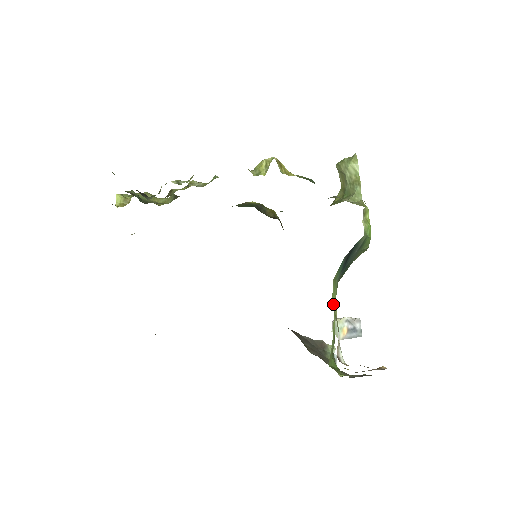
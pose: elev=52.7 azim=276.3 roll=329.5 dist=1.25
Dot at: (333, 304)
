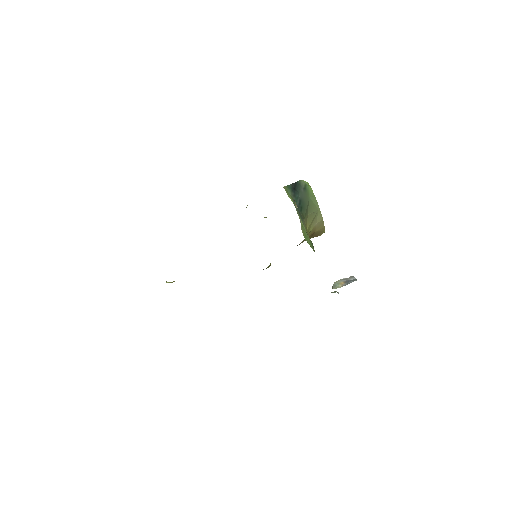
Dot at: (285, 190)
